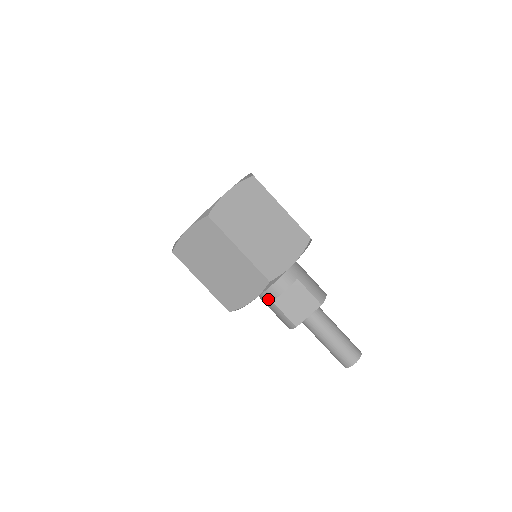
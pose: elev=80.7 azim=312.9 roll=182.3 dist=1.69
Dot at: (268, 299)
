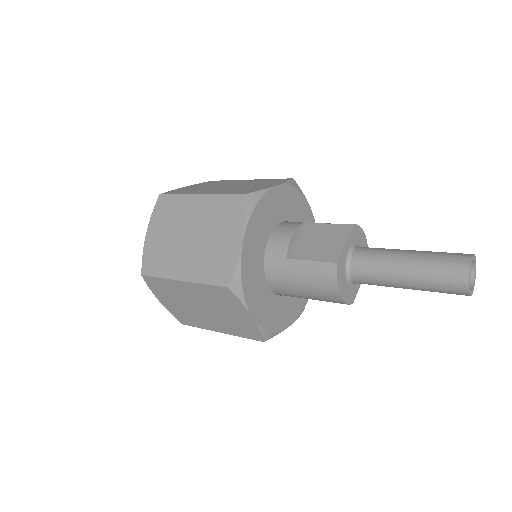
Dot at: (281, 261)
